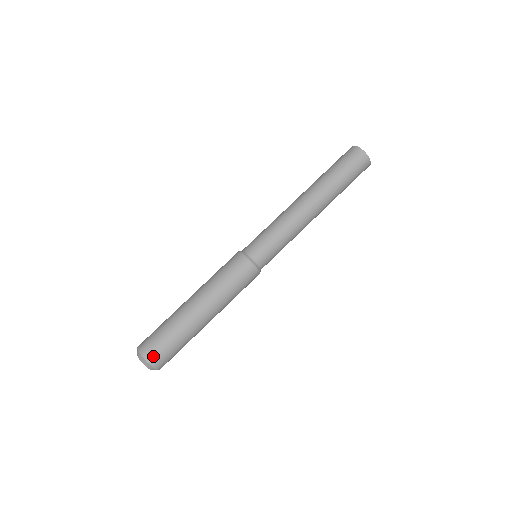
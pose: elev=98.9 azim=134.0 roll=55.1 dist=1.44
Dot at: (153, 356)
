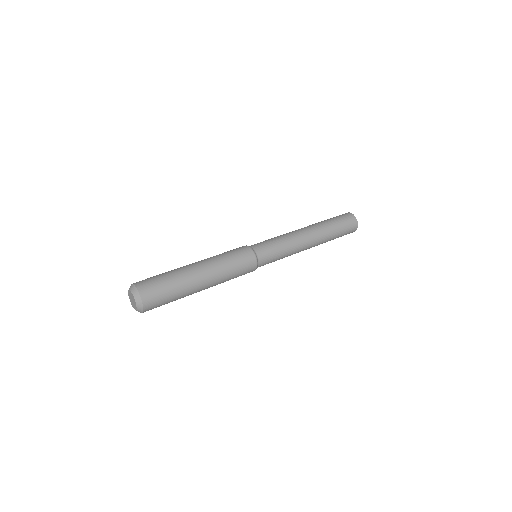
Dot at: (147, 291)
